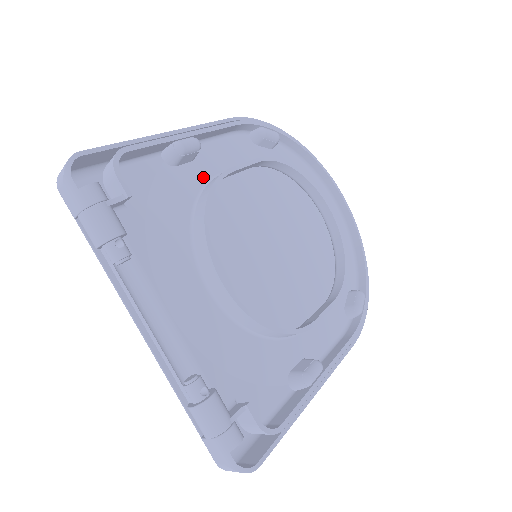
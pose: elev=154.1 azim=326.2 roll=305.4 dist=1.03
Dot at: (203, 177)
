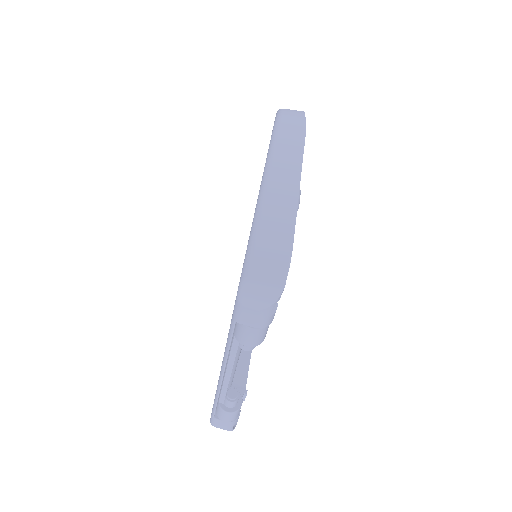
Dot at: occluded
